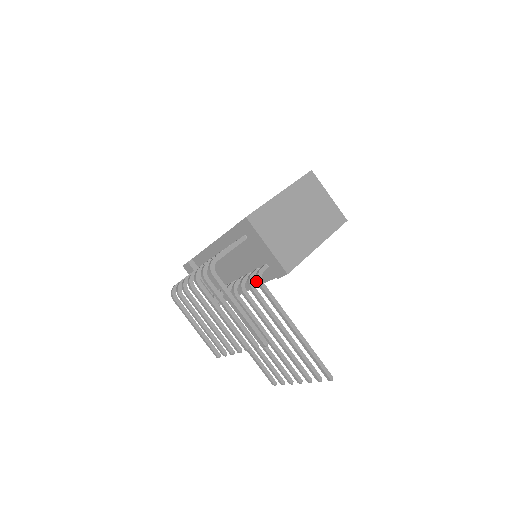
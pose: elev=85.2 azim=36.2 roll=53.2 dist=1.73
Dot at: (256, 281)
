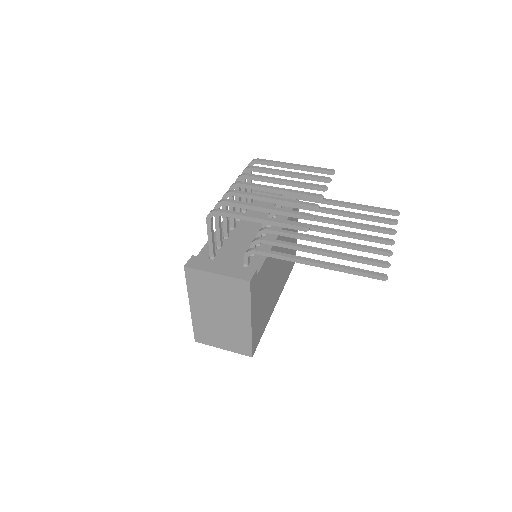
Dot at: occluded
